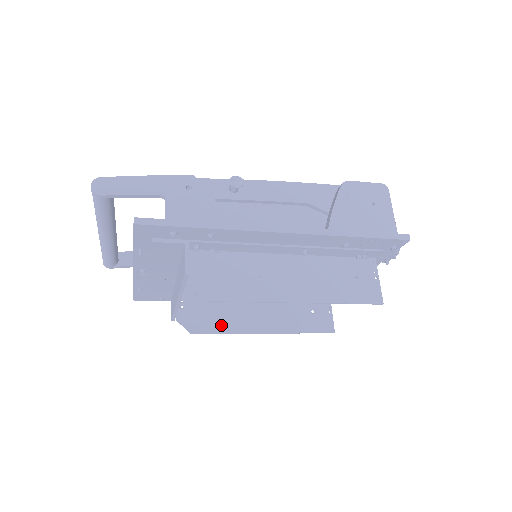
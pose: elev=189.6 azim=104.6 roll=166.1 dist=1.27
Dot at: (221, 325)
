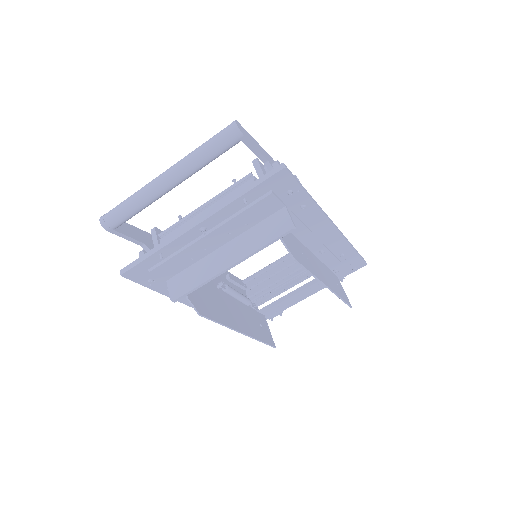
Dot at: (217, 315)
